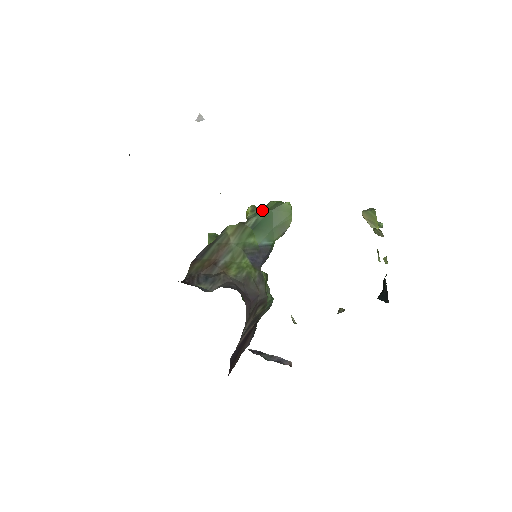
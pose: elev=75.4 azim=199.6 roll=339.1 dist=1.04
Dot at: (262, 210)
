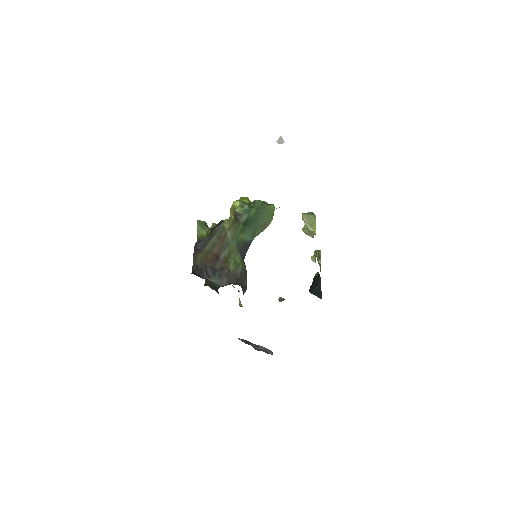
Dot at: (252, 208)
